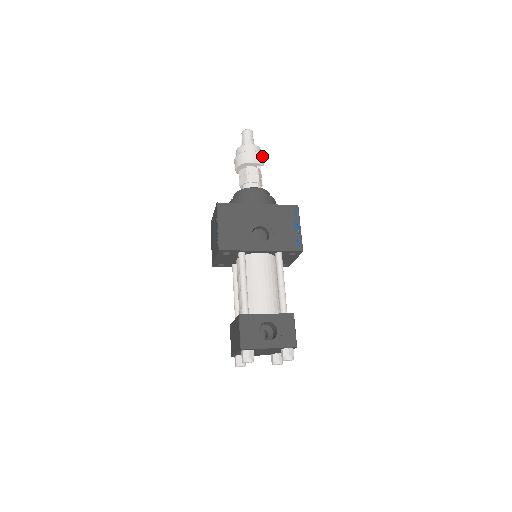
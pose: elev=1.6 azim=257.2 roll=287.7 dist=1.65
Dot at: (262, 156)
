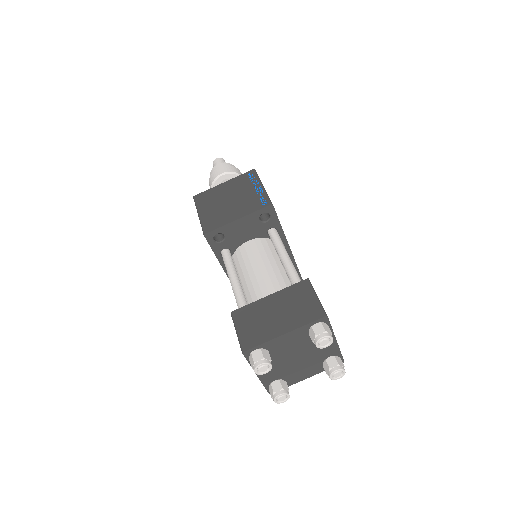
Dot at: occluded
